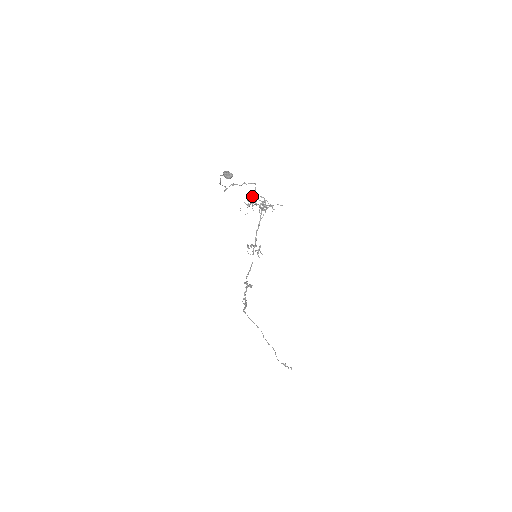
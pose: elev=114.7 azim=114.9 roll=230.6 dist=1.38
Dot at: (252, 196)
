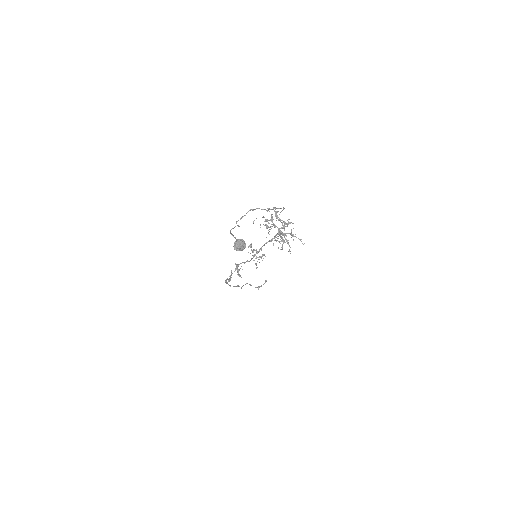
Dot at: (275, 214)
